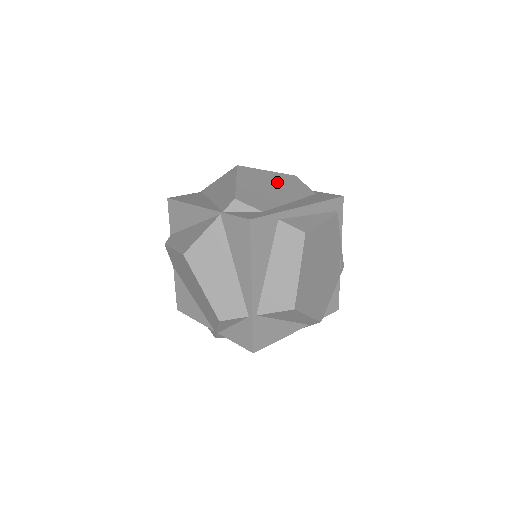
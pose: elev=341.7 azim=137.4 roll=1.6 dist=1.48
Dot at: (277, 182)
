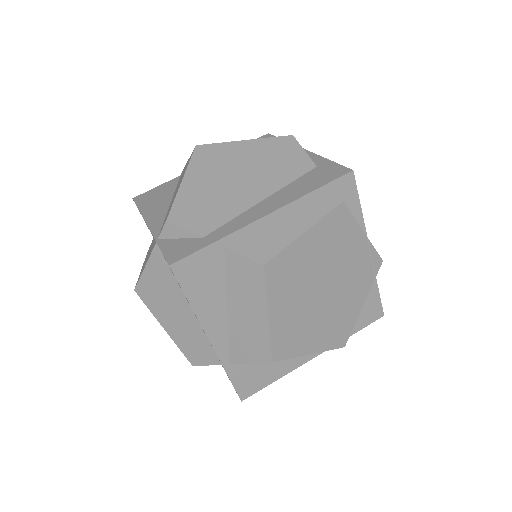
Dot at: (252, 161)
